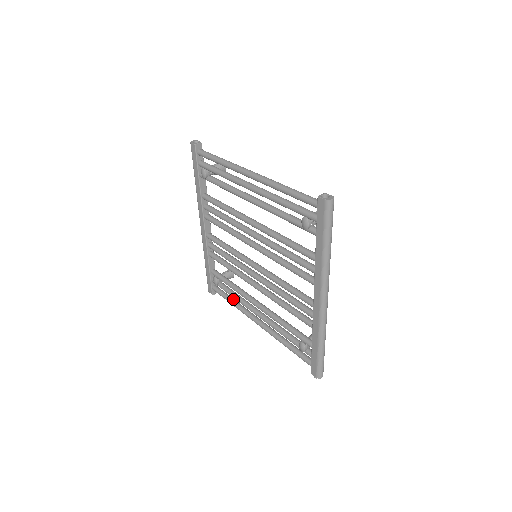
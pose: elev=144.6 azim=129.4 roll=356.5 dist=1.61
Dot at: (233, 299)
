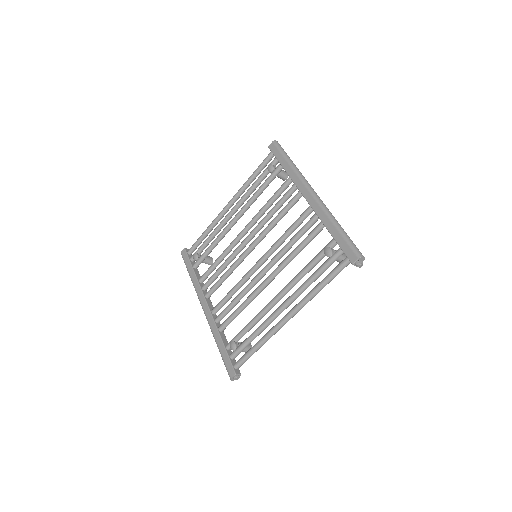
Dot at: occluded
